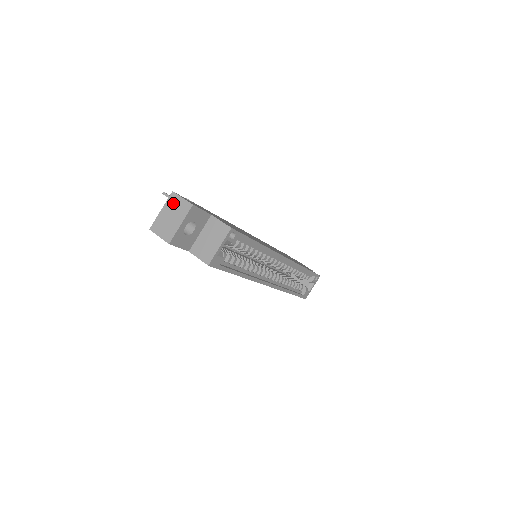
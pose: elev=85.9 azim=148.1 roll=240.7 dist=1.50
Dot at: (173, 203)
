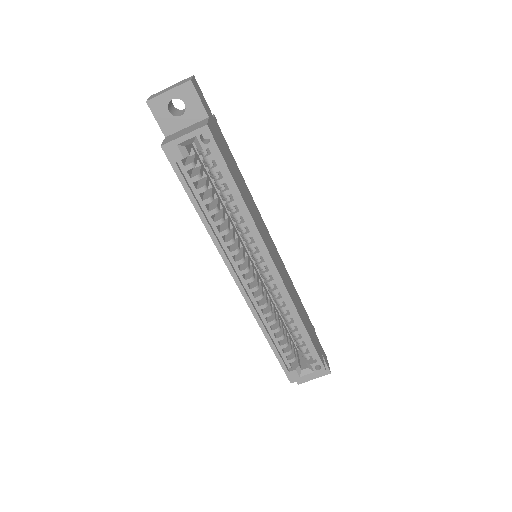
Dot at: (184, 80)
